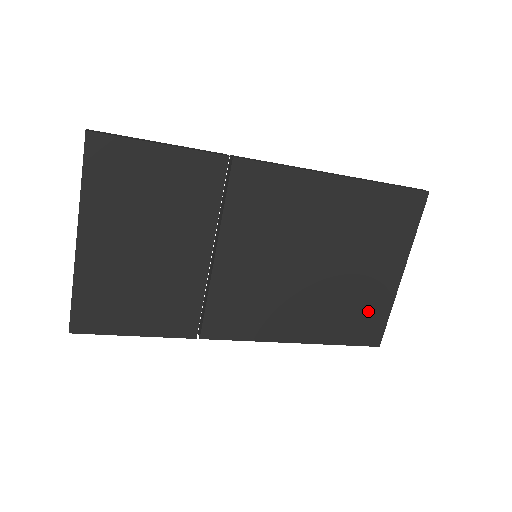
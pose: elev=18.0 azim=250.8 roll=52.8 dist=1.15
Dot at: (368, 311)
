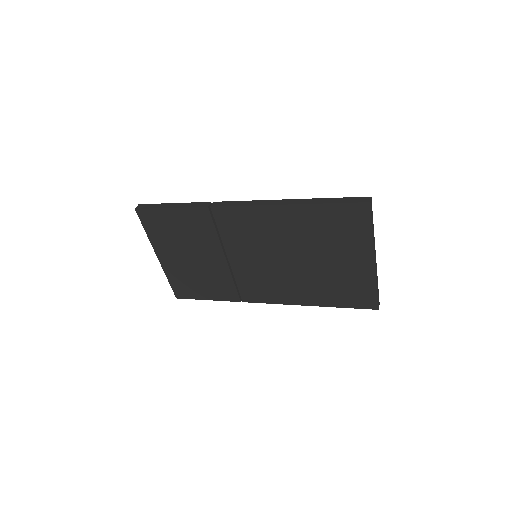
Dot at: (356, 287)
